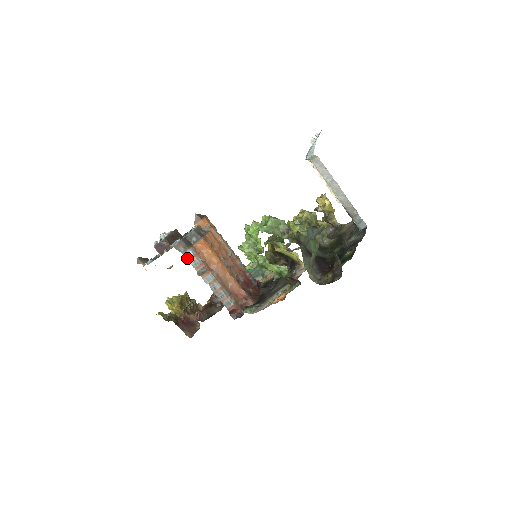
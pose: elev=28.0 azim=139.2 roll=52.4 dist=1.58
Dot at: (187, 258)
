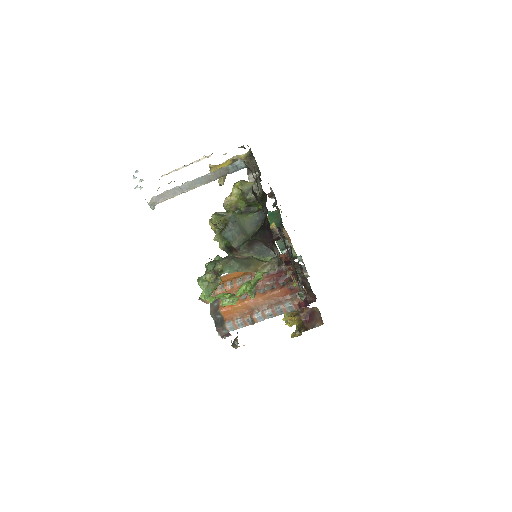
Dot at: occluded
